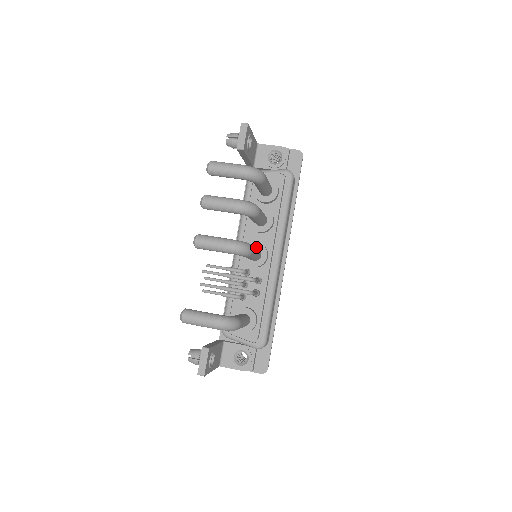
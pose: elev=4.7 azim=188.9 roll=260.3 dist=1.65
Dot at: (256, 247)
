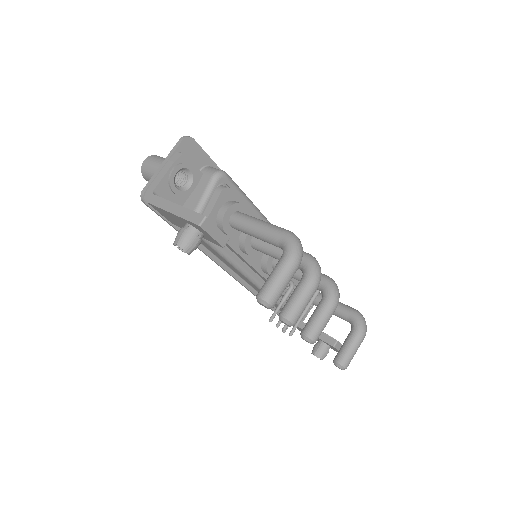
Dot at: (273, 258)
